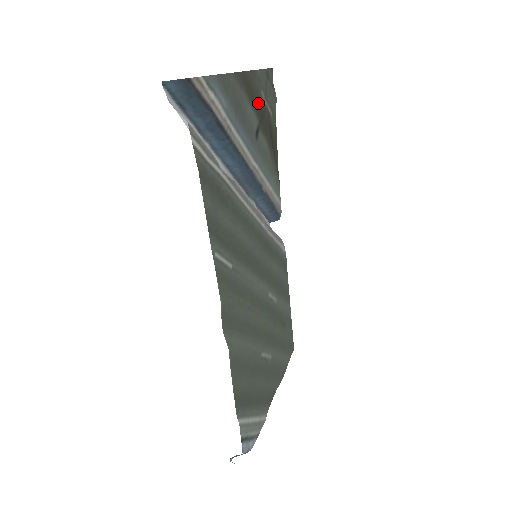
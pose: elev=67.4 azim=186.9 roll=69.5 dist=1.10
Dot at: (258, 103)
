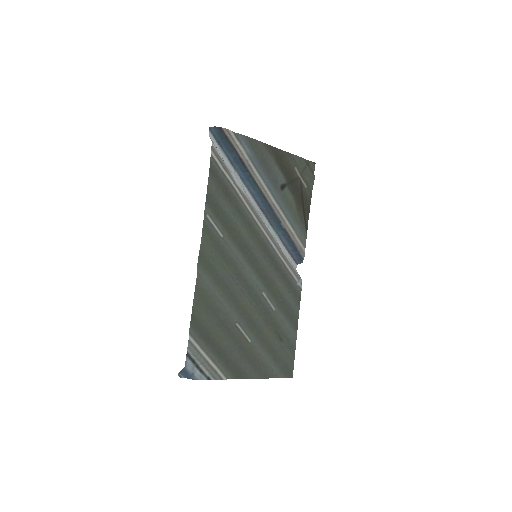
Dot at: (289, 171)
